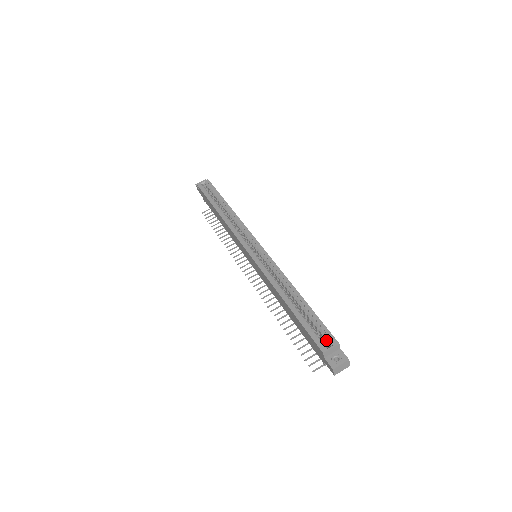
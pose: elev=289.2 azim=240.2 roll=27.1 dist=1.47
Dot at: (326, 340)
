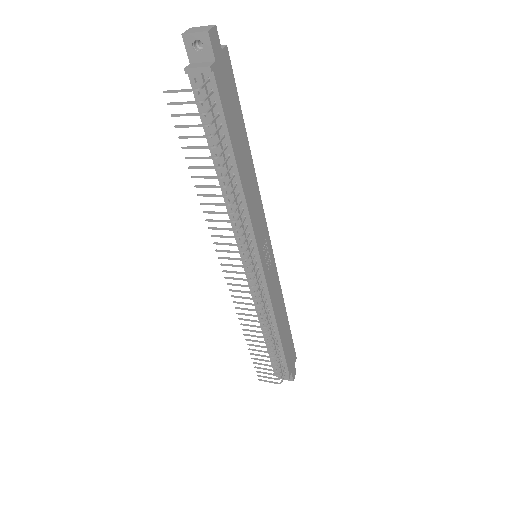
Dot at: occluded
